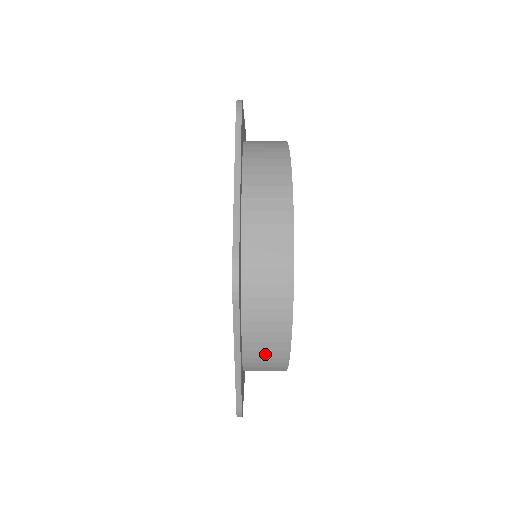
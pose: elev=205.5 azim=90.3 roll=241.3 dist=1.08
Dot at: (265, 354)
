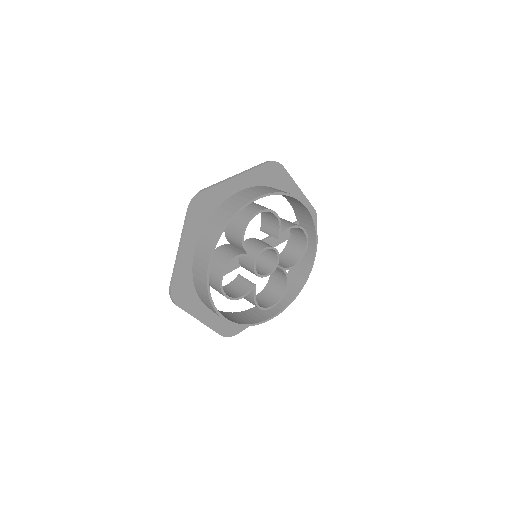
Dot at: (277, 304)
